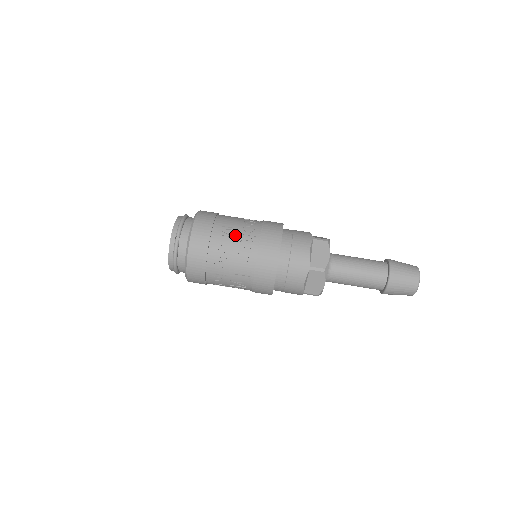
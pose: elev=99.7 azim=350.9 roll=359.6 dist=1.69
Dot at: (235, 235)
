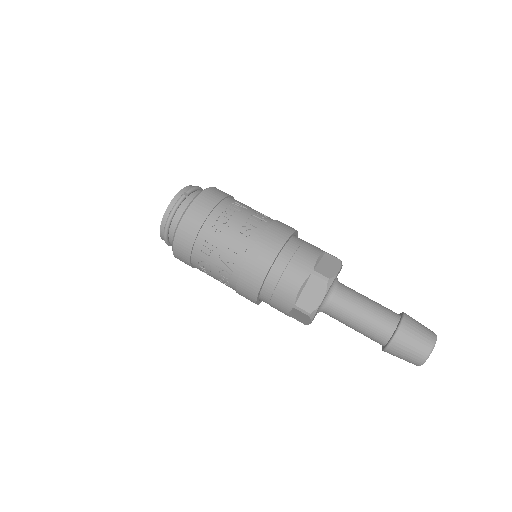
Dot at: (245, 212)
